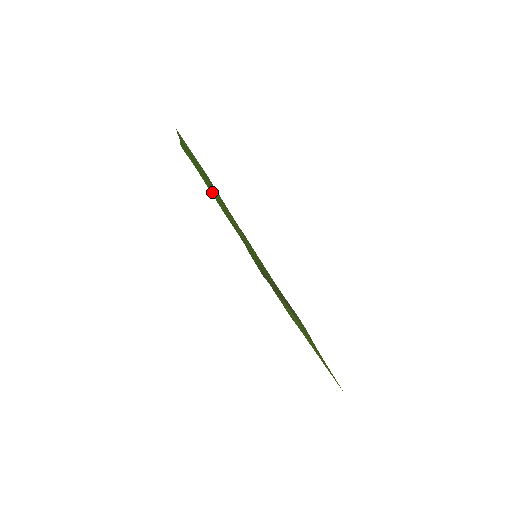
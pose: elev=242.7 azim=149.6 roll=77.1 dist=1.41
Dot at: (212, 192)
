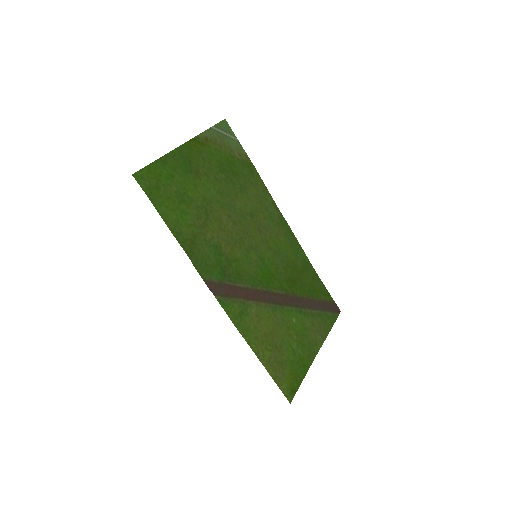
Dot at: (173, 208)
